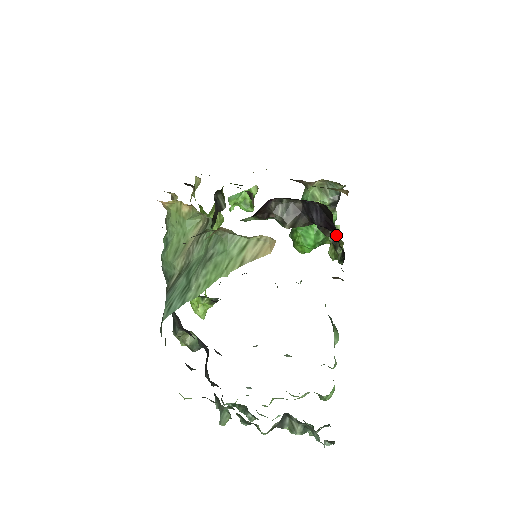
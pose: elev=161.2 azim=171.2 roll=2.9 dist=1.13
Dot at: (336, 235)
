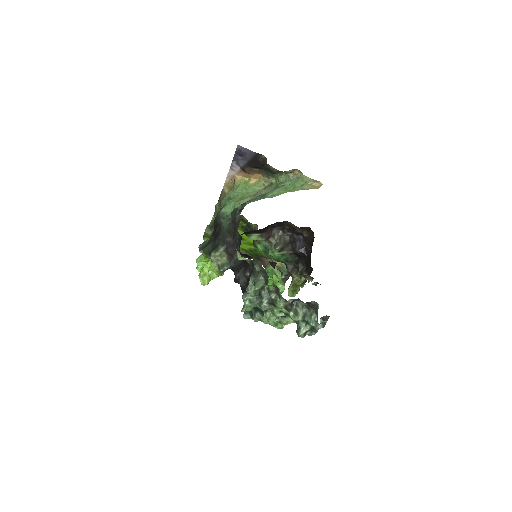
Dot at: (310, 256)
